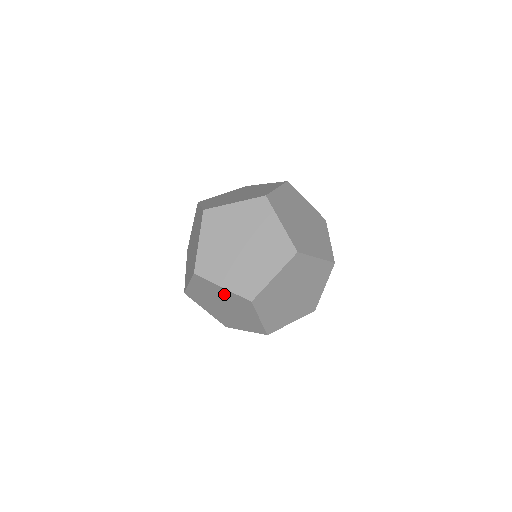
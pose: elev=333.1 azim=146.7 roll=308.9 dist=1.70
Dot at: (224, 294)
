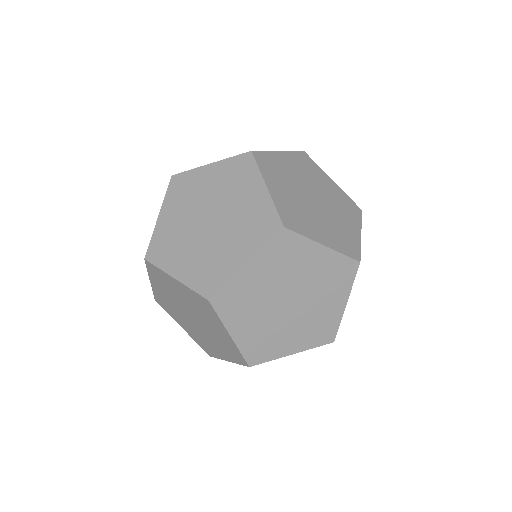
Dot at: (315, 263)
